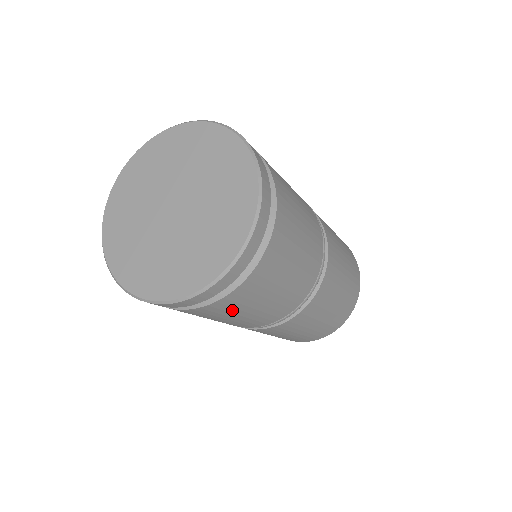
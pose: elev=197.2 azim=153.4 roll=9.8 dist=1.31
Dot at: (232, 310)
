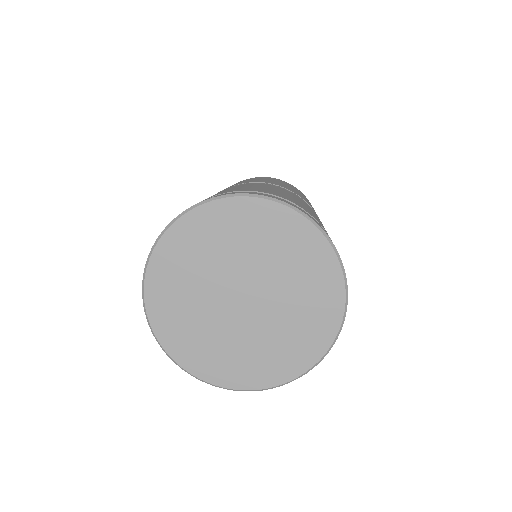
Dot at: occluded
